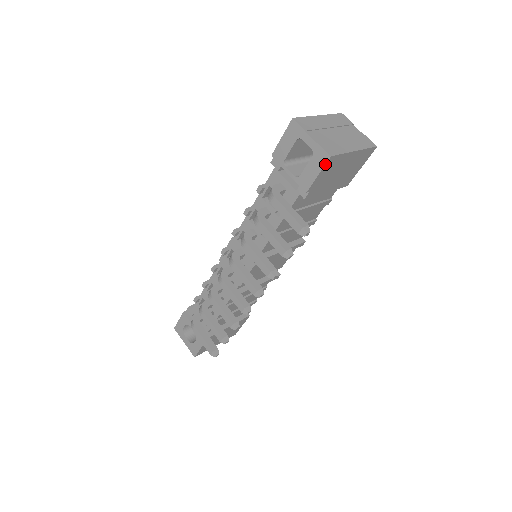
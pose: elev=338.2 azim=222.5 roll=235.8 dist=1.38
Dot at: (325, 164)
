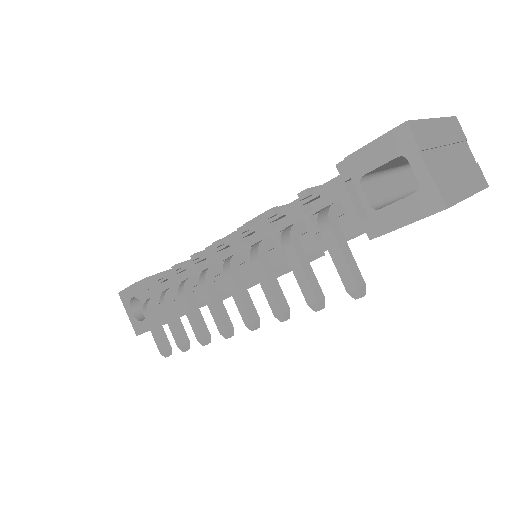
Dot at: (431, 214)
